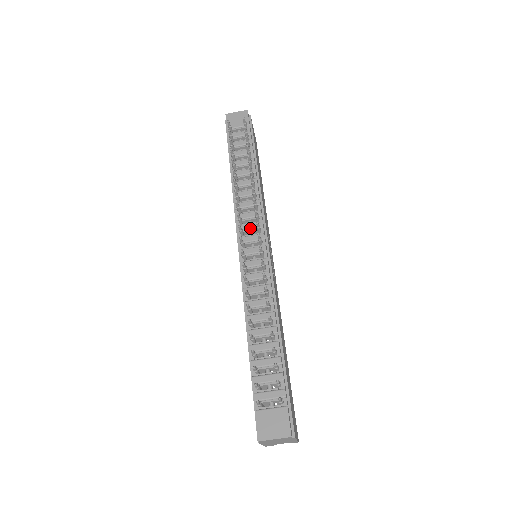
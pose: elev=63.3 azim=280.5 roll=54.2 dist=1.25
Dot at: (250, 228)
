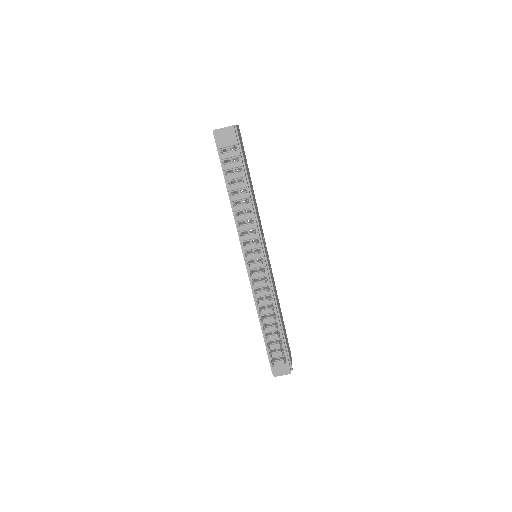
Dot at: (252, 248)
